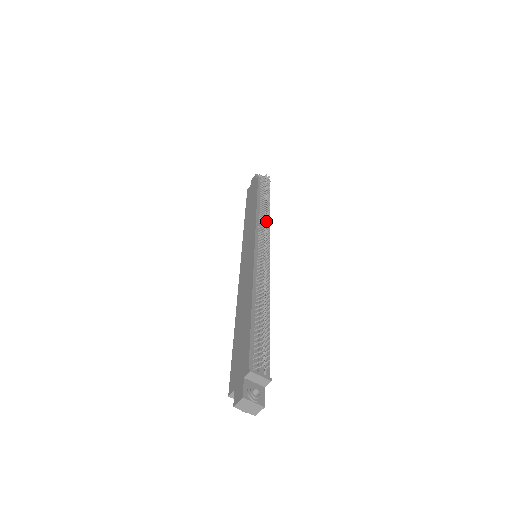
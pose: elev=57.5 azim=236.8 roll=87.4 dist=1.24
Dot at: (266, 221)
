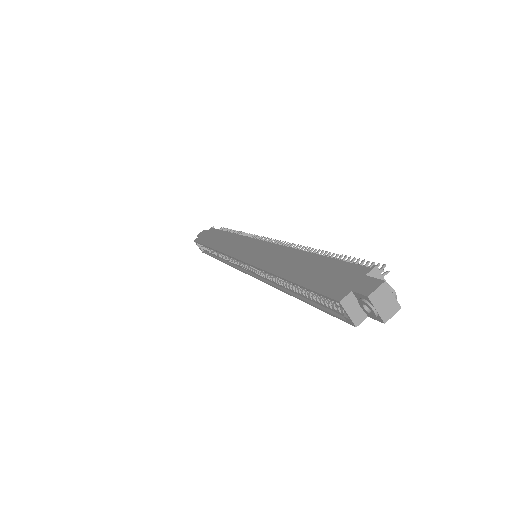
Dot at: occluded
